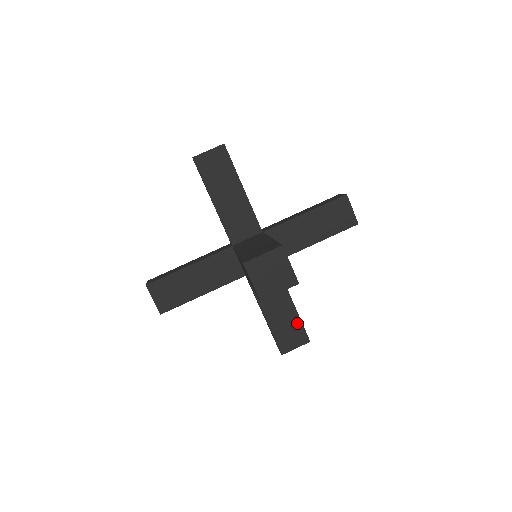
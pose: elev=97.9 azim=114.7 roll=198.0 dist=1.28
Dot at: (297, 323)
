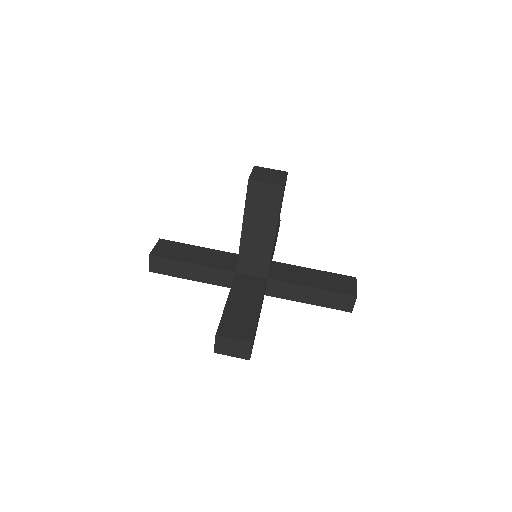
Dot at: (252, 322)
